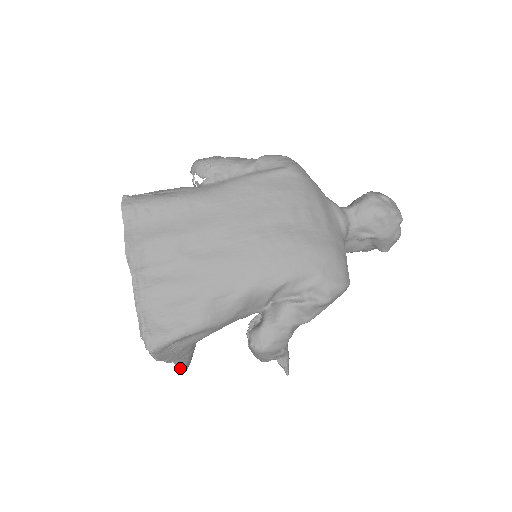
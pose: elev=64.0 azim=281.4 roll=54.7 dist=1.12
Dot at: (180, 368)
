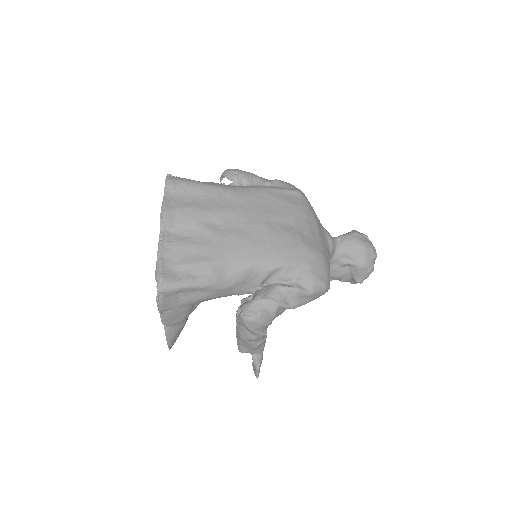
Dot at: (167, 341)
